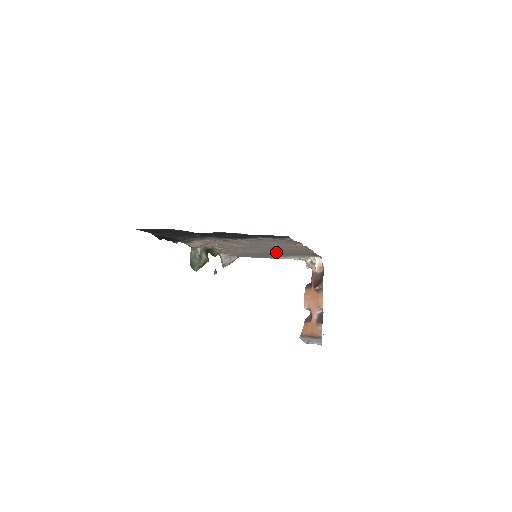
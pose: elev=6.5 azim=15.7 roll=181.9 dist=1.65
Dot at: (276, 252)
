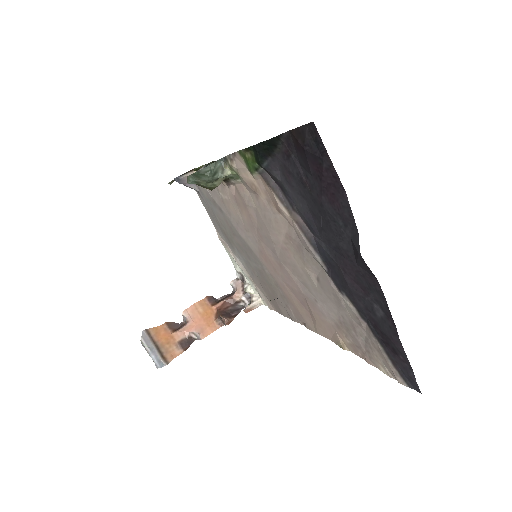
Dot at: (261, 266)
